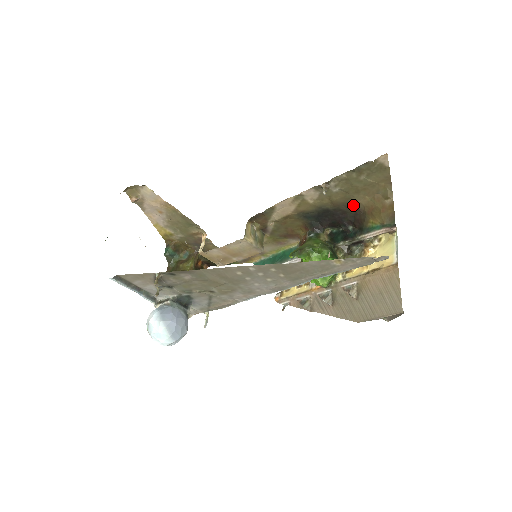
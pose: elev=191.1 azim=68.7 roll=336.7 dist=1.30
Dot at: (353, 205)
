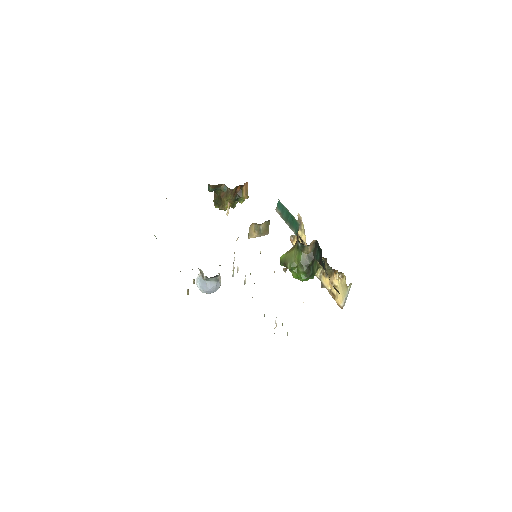
Dot at: occluded
